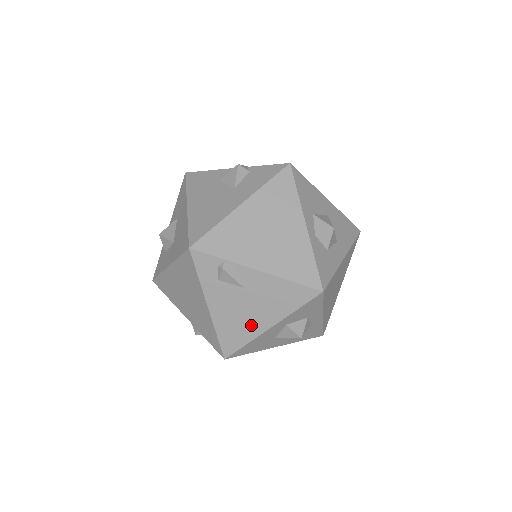
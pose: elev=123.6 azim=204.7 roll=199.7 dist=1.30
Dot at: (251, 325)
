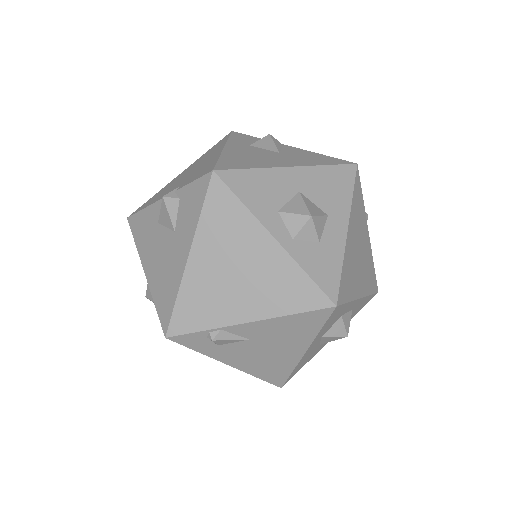
Dot at: (283, 359)
